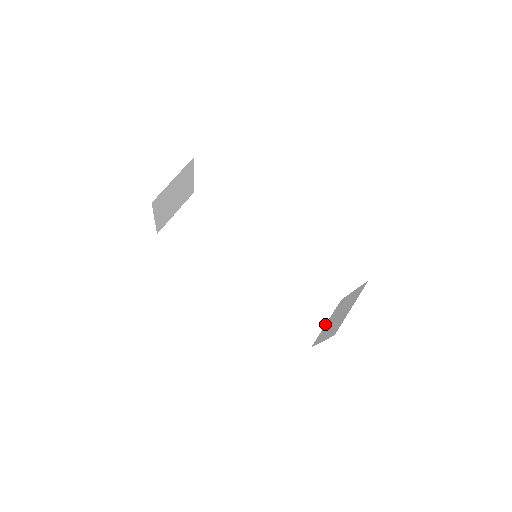
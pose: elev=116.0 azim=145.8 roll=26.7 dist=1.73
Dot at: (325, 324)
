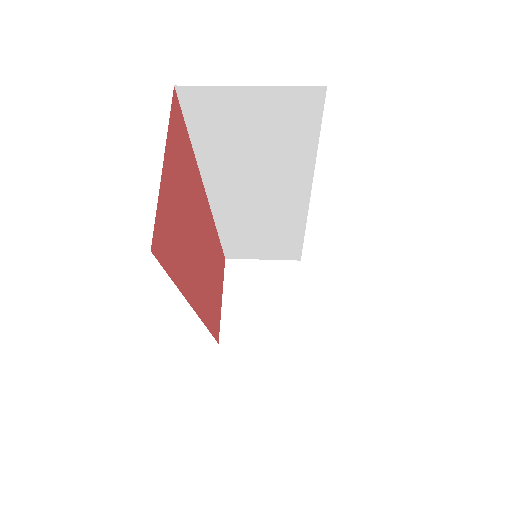
Dot at: occluded
